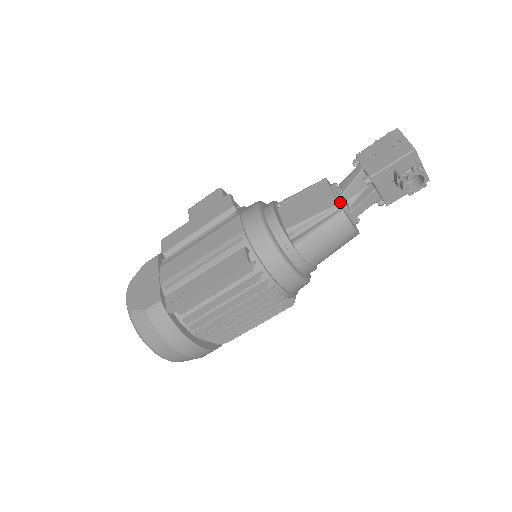
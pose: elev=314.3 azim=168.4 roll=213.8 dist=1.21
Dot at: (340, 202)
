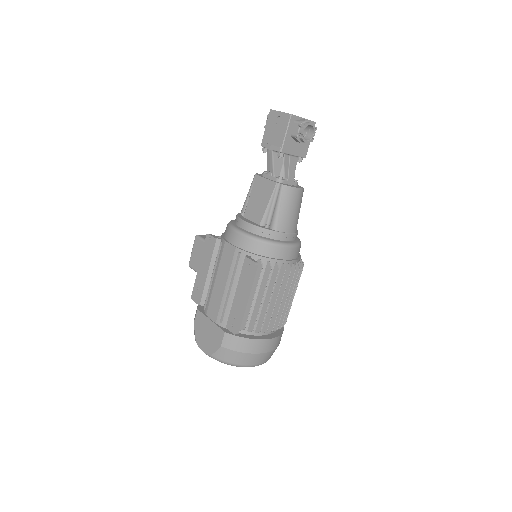
Dot at: (276, 181)
